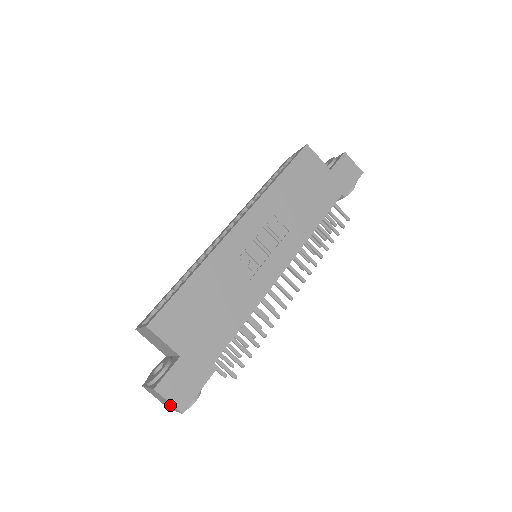
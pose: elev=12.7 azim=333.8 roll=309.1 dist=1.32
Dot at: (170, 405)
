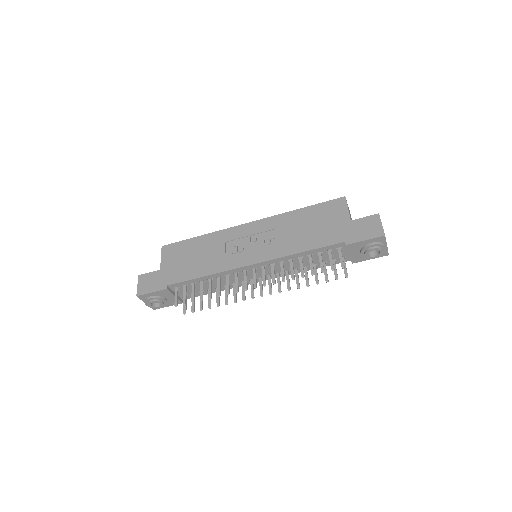
Dot at: occluded
